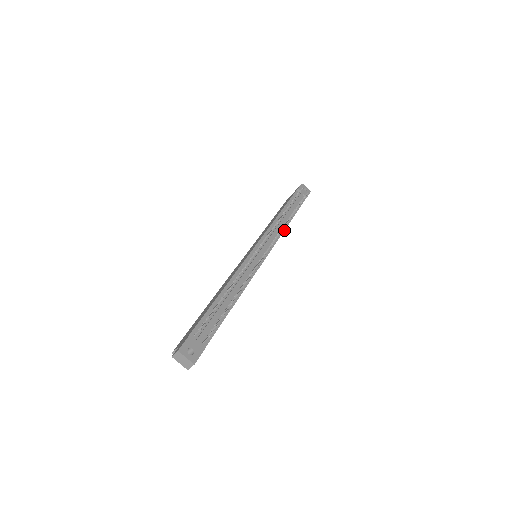
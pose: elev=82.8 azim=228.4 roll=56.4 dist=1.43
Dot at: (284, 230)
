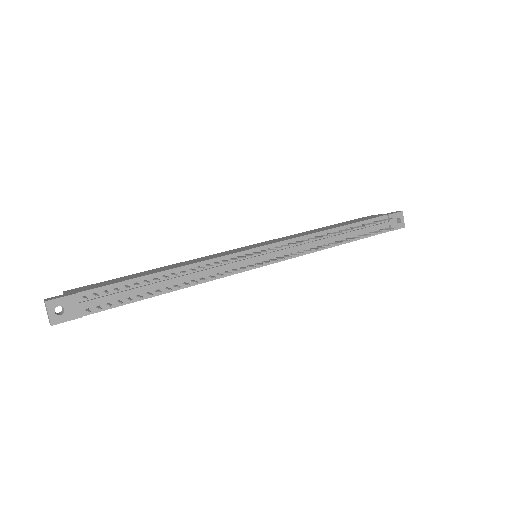
Dot at: (318, 250)
